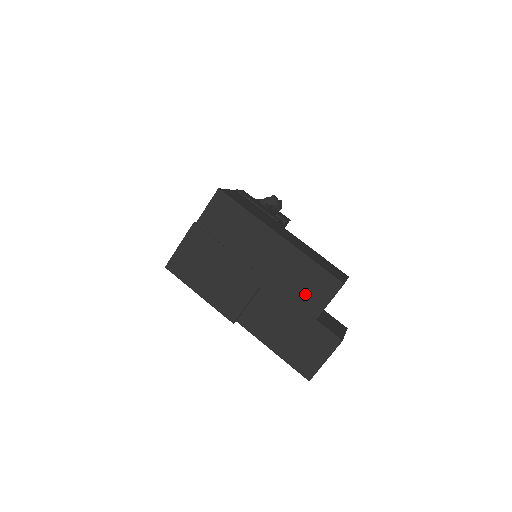
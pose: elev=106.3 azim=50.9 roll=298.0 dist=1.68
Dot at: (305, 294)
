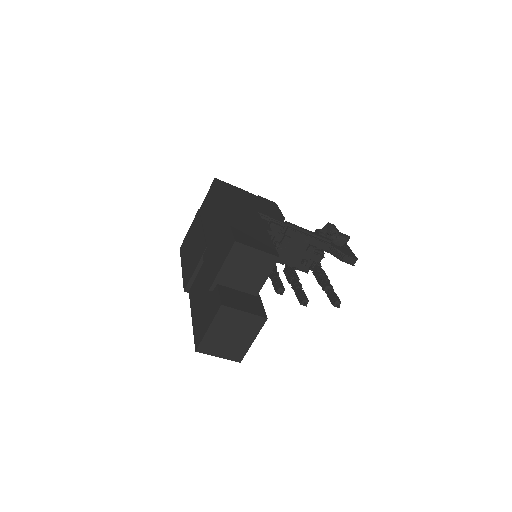
Dot at: (217, 257)
